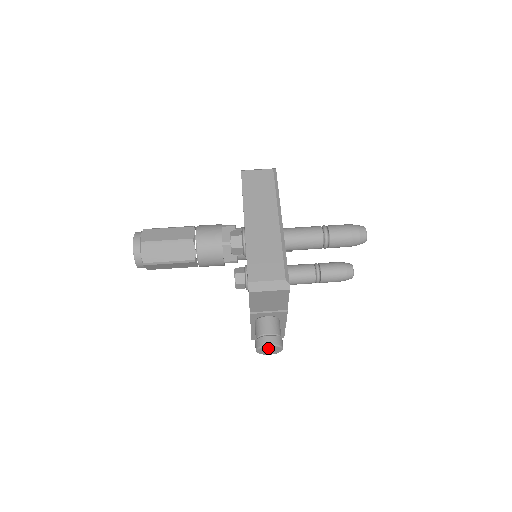
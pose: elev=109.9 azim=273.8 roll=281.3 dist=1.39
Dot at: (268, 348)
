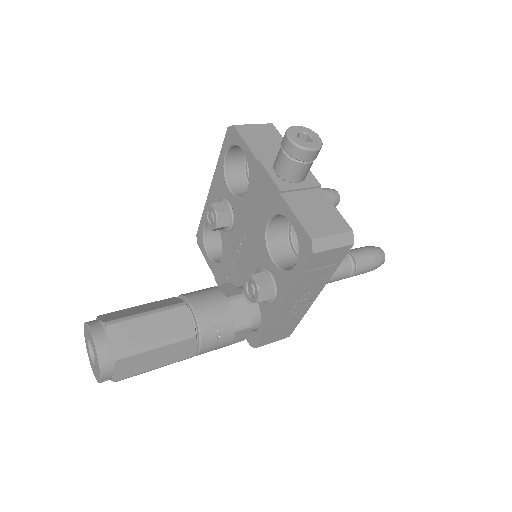
Dot at: (298, 131)
